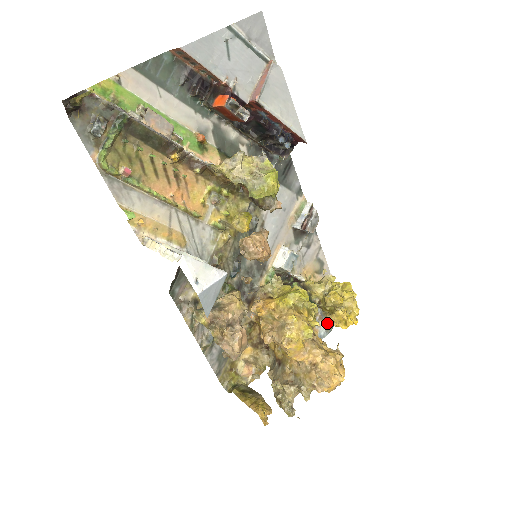
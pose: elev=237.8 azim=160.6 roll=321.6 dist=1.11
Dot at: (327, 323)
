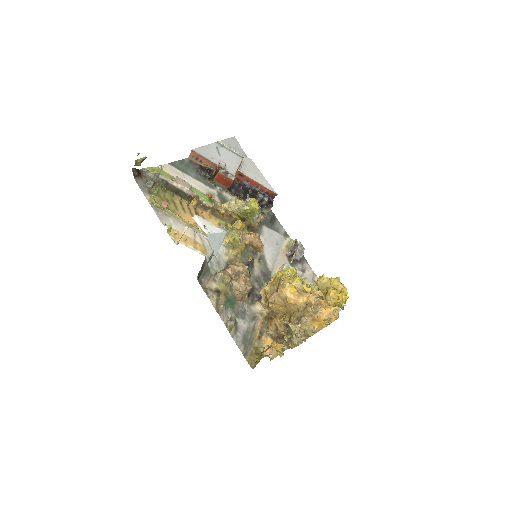
Dot at: occluded
